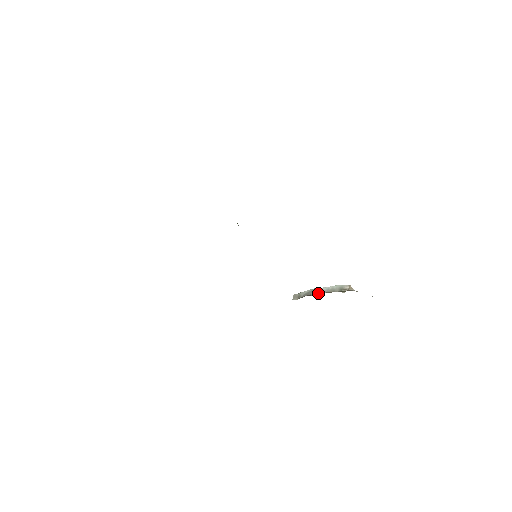
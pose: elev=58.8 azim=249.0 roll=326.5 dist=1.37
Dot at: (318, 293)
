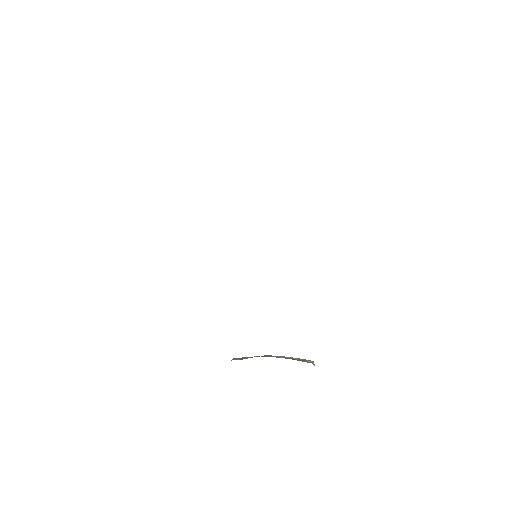
Dot at: (272, 356)
